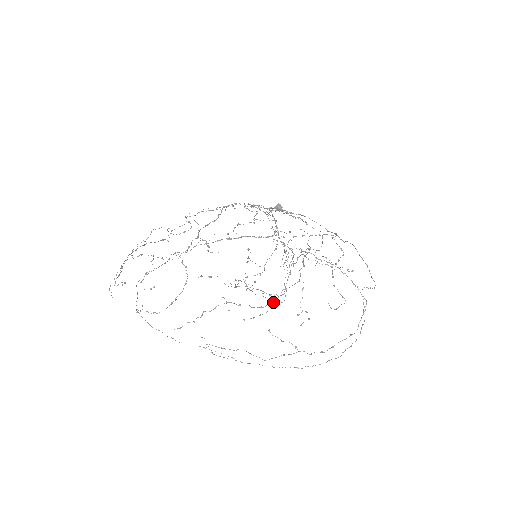
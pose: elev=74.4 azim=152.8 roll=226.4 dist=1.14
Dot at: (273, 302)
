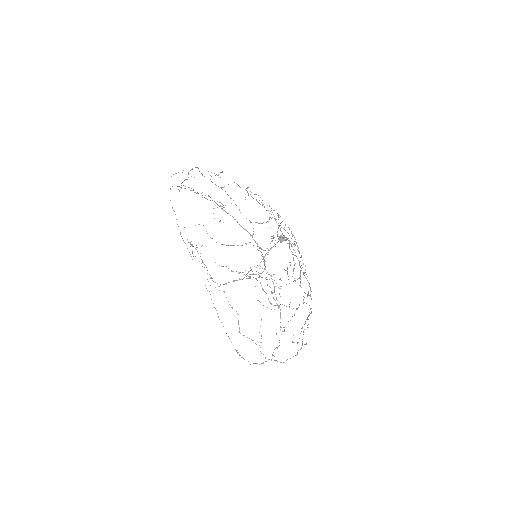
Dot at: occluded
